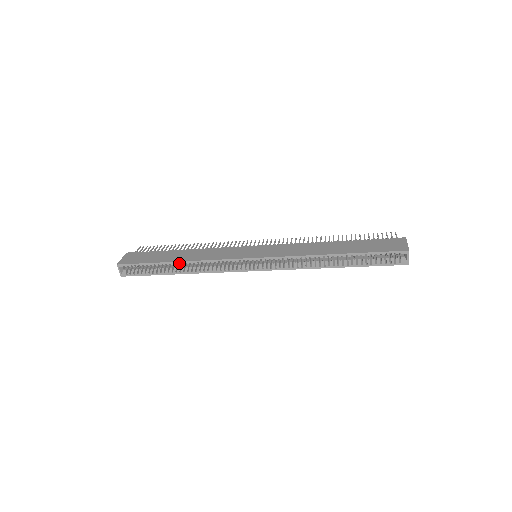
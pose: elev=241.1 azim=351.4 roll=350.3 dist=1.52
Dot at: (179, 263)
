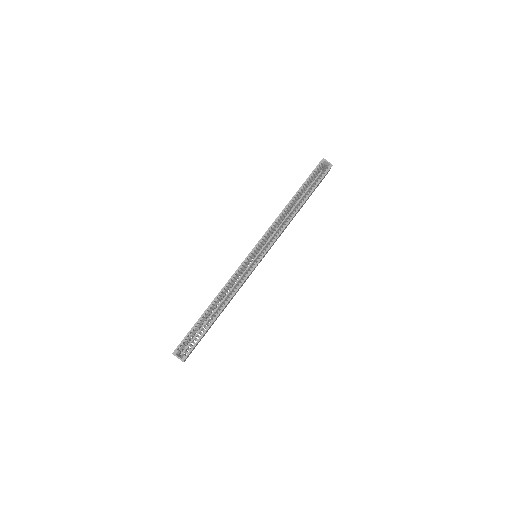
Dot at: (213, 303)
